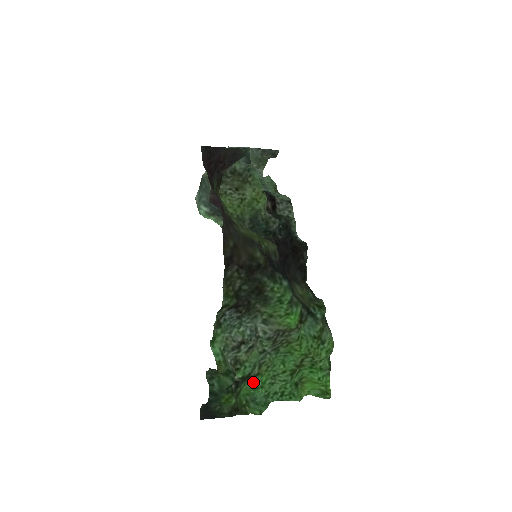
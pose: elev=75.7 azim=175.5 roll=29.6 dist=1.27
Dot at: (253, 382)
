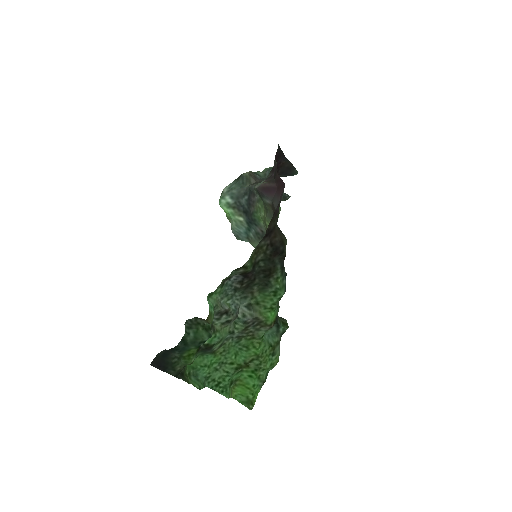
Dot at: (204, 358)
